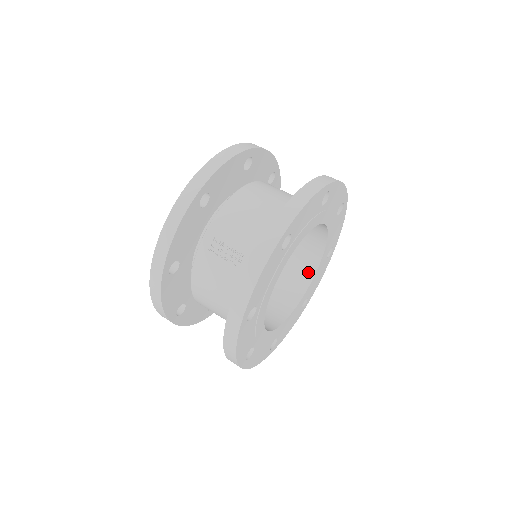
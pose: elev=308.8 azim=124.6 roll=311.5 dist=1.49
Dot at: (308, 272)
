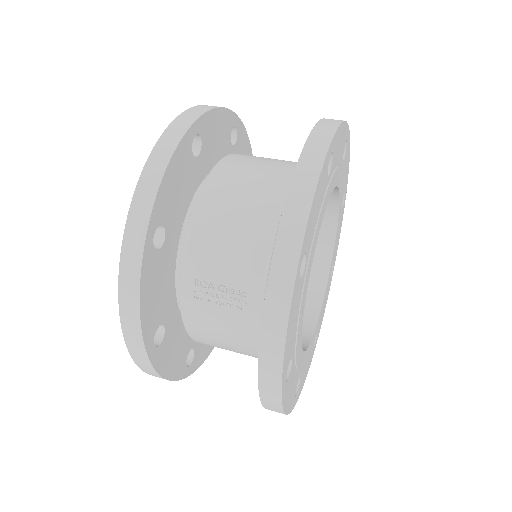
Dot at: (325, 238)
